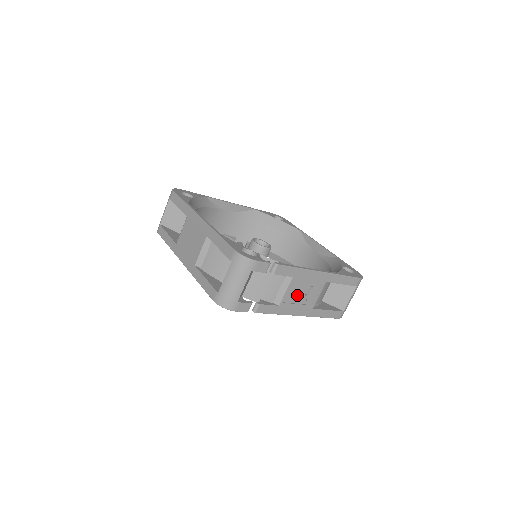
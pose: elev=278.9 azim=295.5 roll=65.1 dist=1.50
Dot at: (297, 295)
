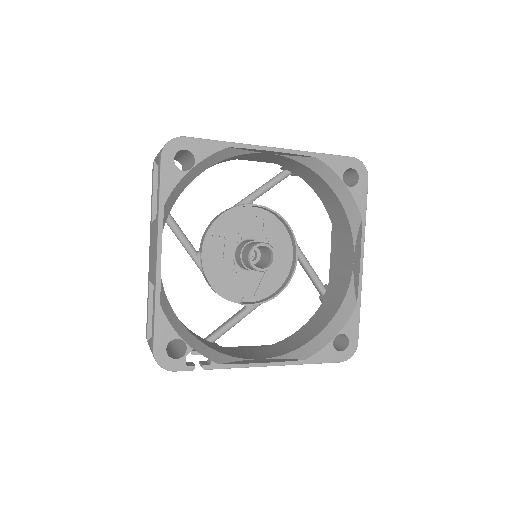
Dot at: occluded
